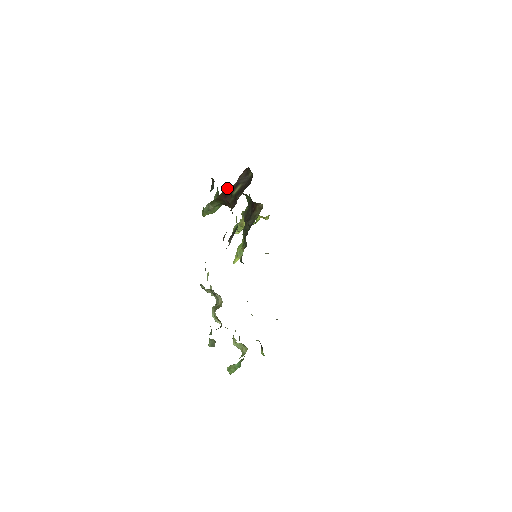
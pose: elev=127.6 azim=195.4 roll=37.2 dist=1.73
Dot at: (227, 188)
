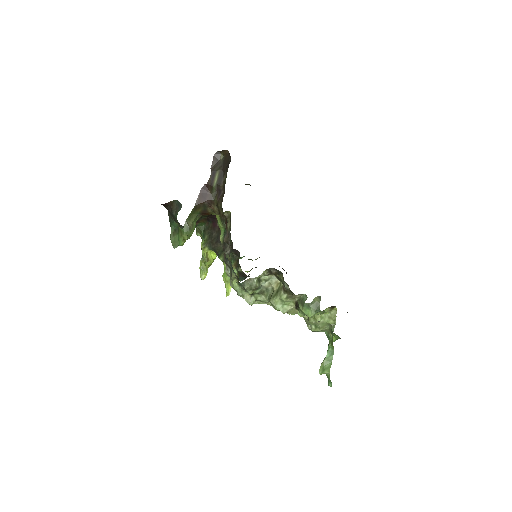
Dot at: (202, 187)
